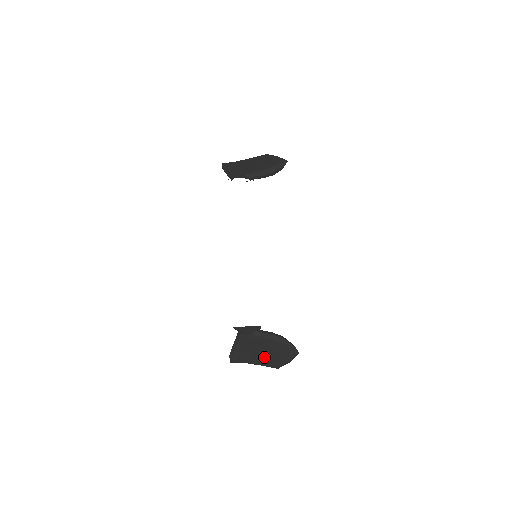
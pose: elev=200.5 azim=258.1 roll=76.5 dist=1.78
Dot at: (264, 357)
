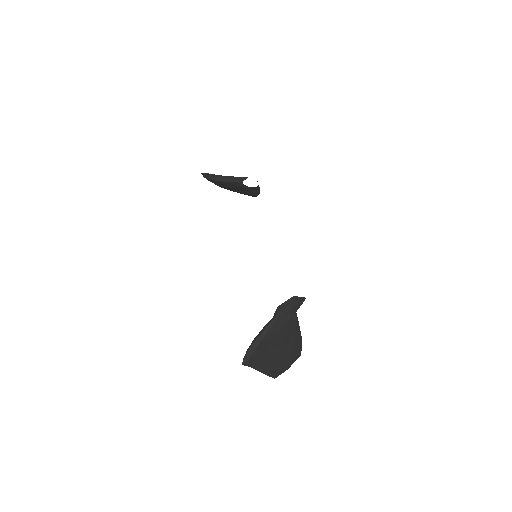
Dot at: (278, 355)
